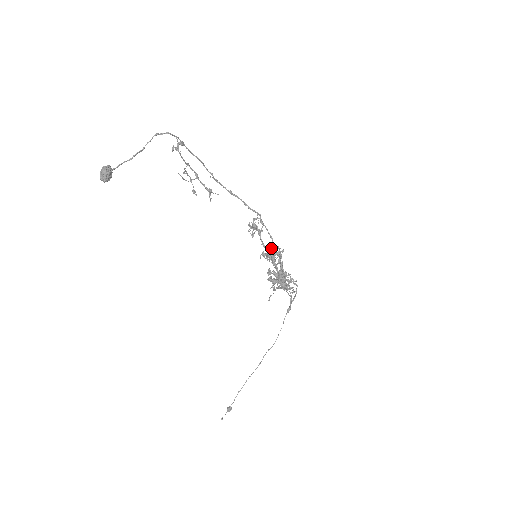
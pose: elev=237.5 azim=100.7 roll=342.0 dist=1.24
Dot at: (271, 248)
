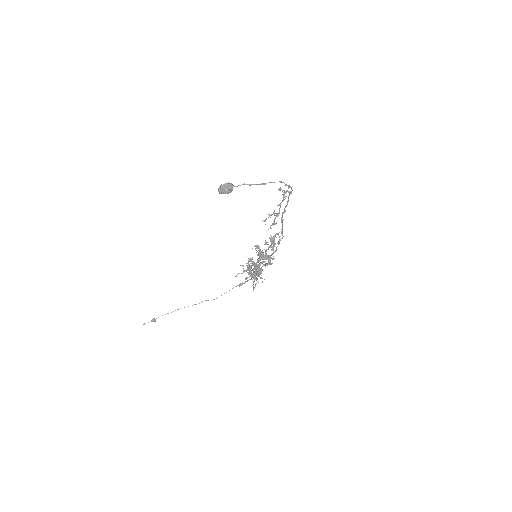
Dot at: (269, 255)
